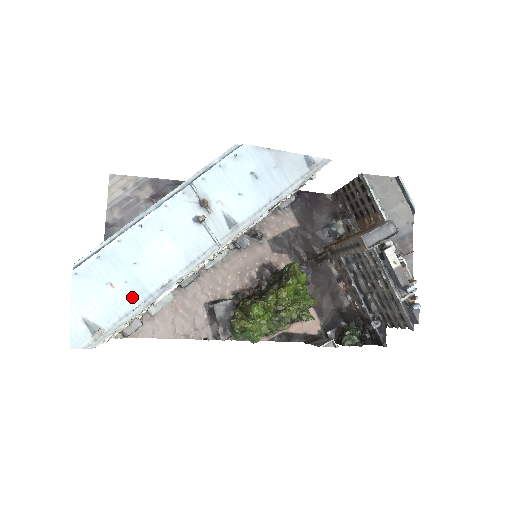
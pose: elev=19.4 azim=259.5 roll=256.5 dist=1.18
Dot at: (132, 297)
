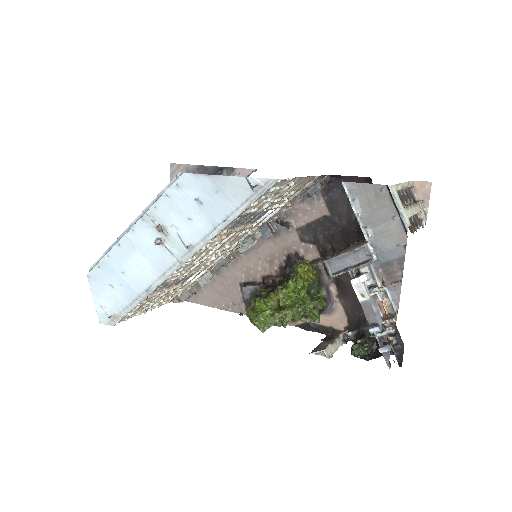
Dot at: (127, 296)
